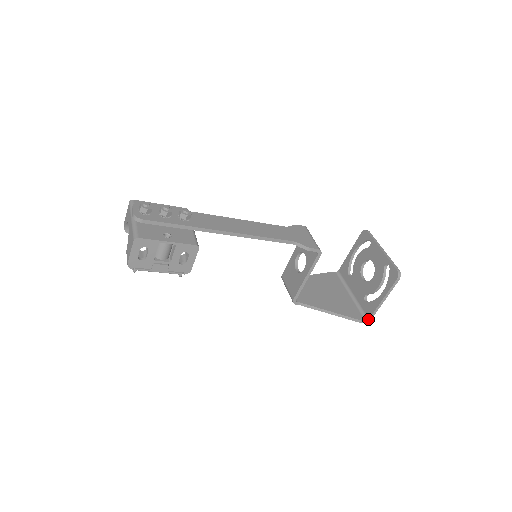
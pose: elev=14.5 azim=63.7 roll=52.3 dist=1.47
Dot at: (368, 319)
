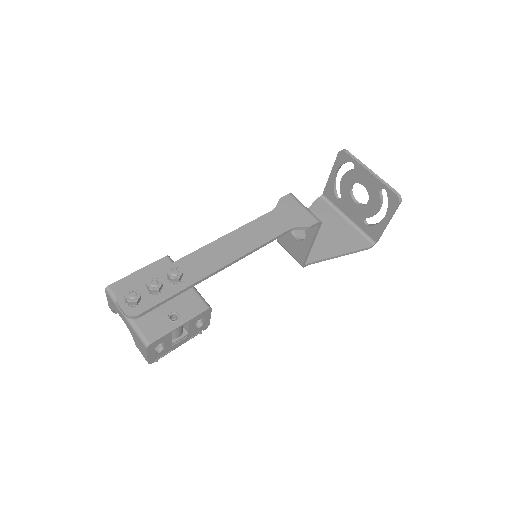
Dot at: (375, 242)
